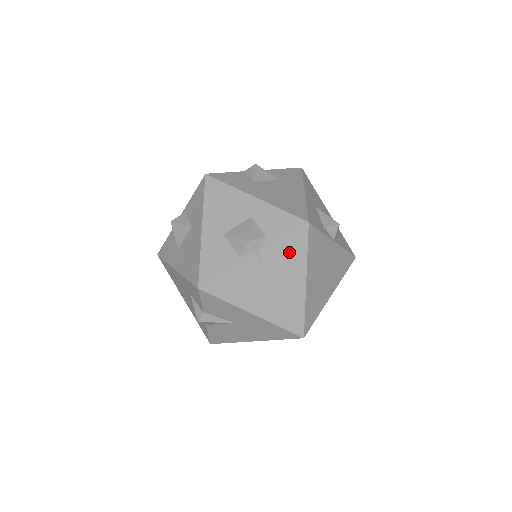
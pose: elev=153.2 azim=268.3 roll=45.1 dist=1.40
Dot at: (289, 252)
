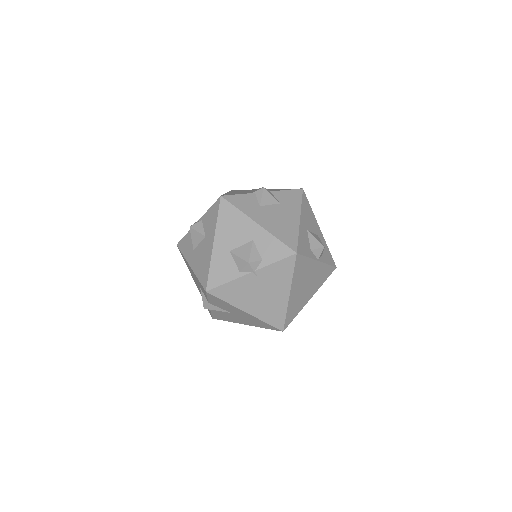
Dot at: (279, 273)
